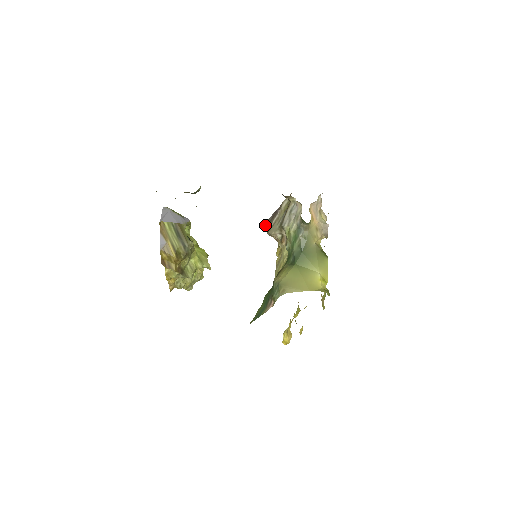
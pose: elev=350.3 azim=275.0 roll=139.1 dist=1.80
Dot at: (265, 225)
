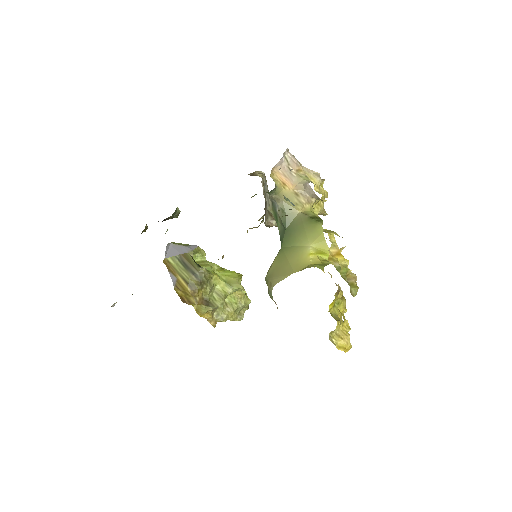
Dot at: occluded
